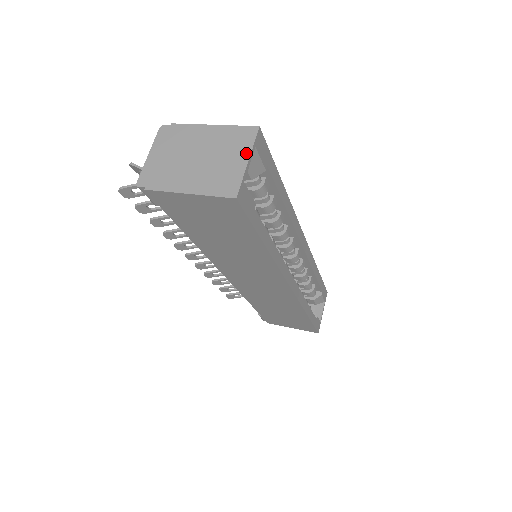
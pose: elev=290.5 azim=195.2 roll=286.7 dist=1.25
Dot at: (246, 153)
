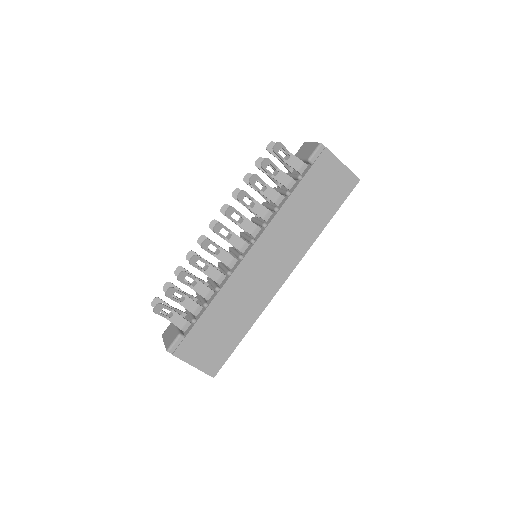
Dot at: occluded
